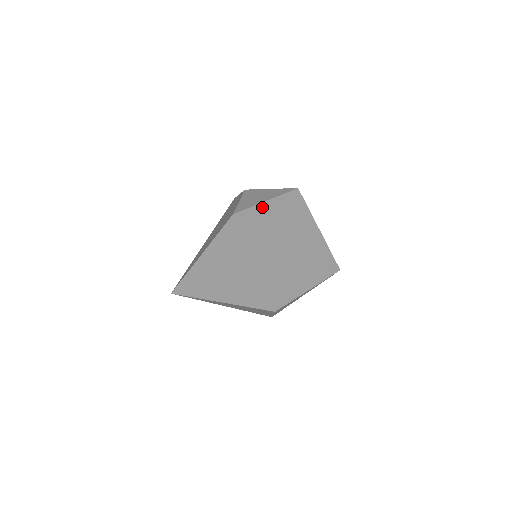
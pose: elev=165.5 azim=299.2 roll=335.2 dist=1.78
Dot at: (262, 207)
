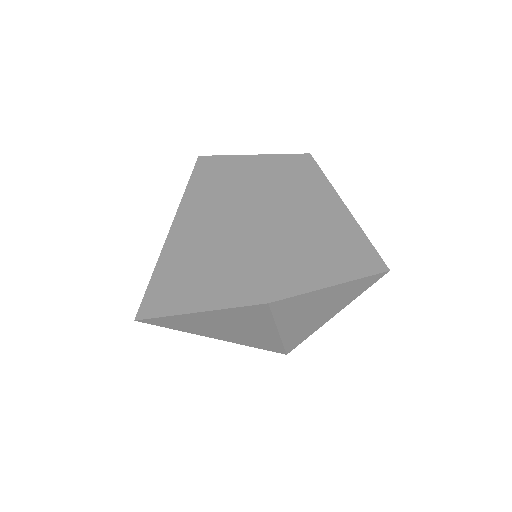
Dot at: (249, 160)
